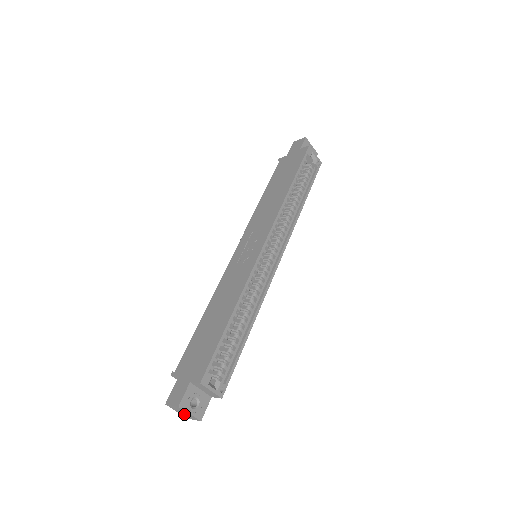
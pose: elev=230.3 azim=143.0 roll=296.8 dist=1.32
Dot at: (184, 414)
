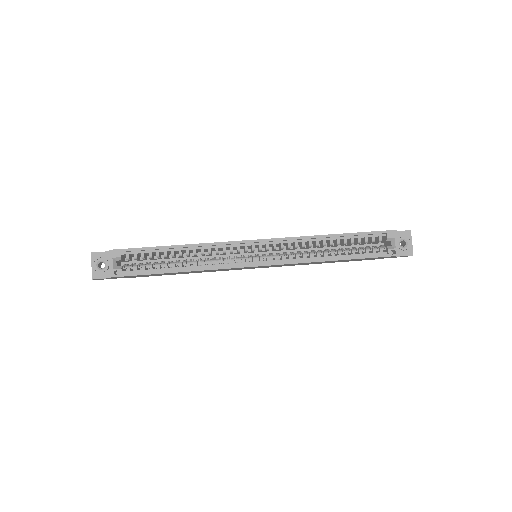
Dot at: occluded
